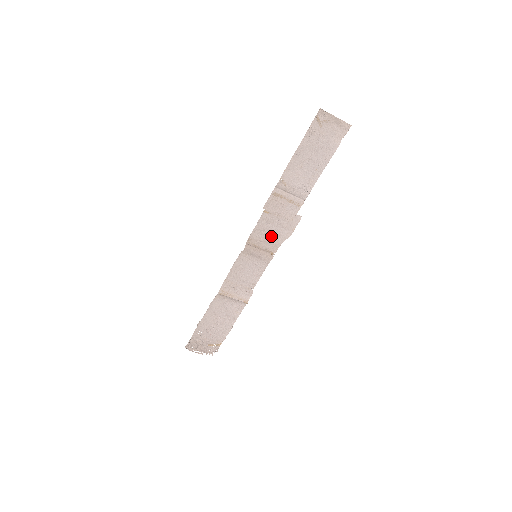
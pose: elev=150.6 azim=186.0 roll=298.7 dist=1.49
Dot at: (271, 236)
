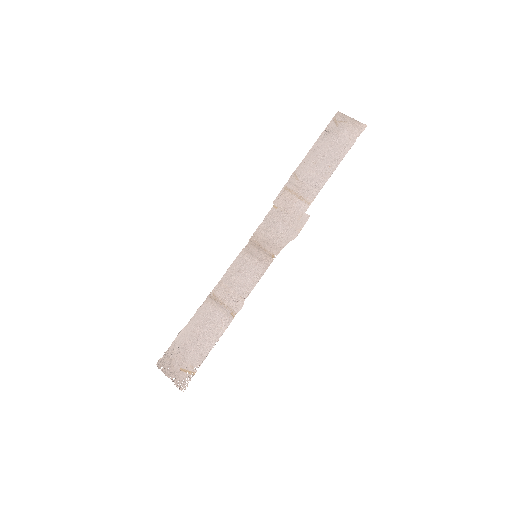
Dot at: (276, 235)
